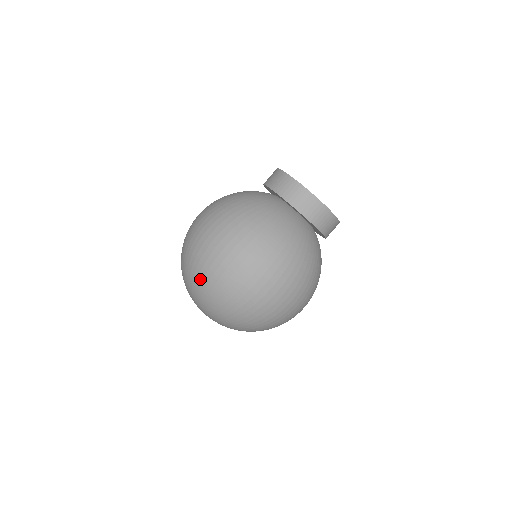
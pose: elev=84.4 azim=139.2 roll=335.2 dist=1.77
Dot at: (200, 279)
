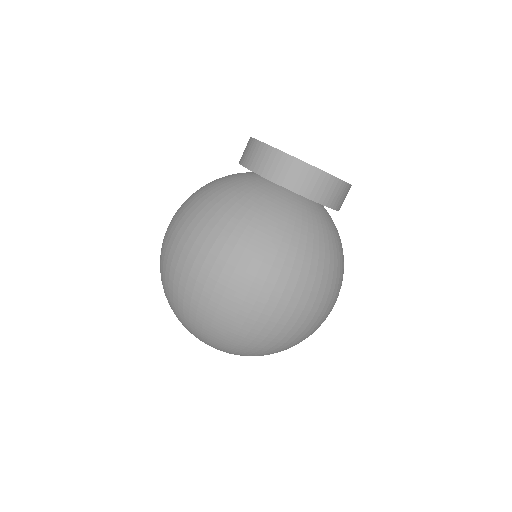
Dot at: occluded
